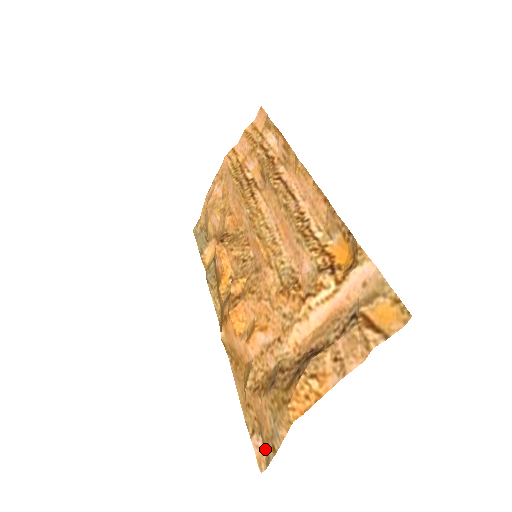
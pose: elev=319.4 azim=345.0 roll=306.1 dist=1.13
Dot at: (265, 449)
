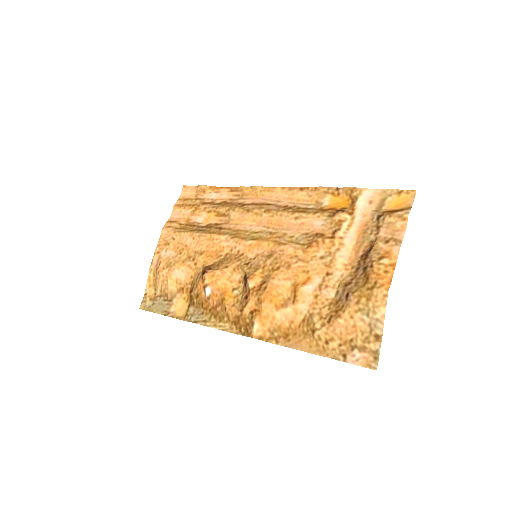
Dot at: (367, 352)
